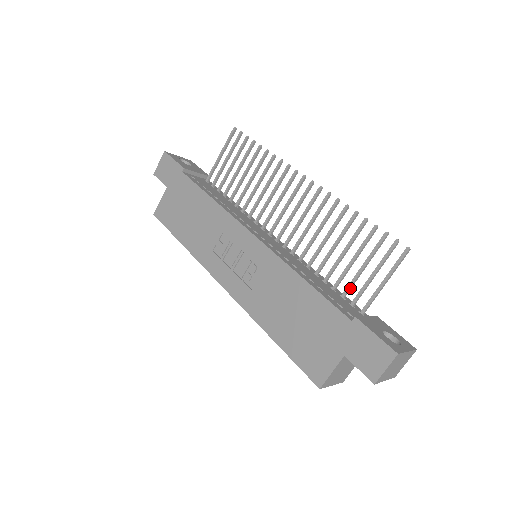
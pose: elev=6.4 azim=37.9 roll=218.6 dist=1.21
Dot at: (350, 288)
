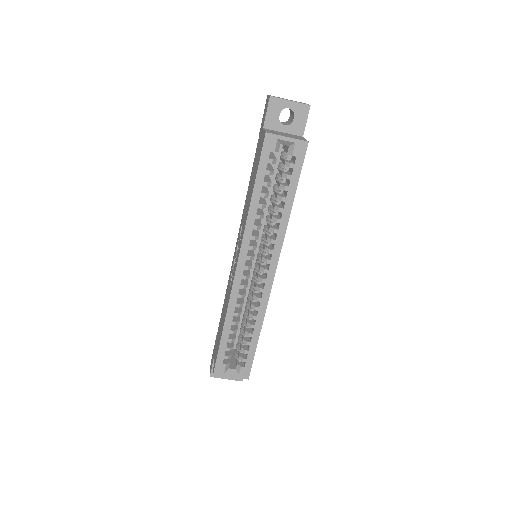
Dot at: occluded
